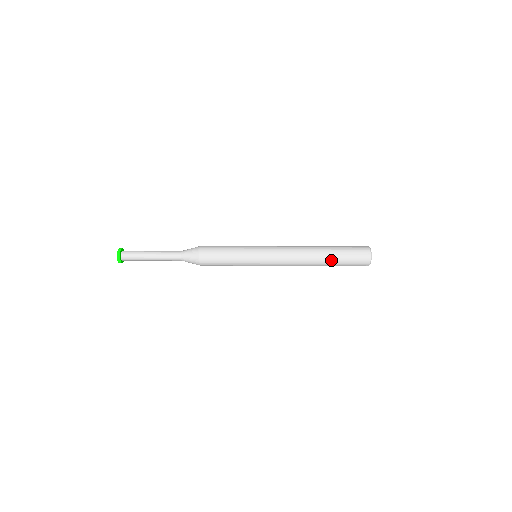
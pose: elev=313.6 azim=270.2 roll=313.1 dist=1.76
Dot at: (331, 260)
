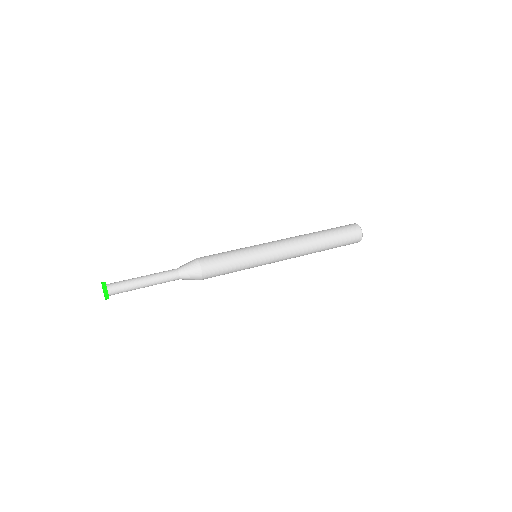
Dot at: (328, 237)
